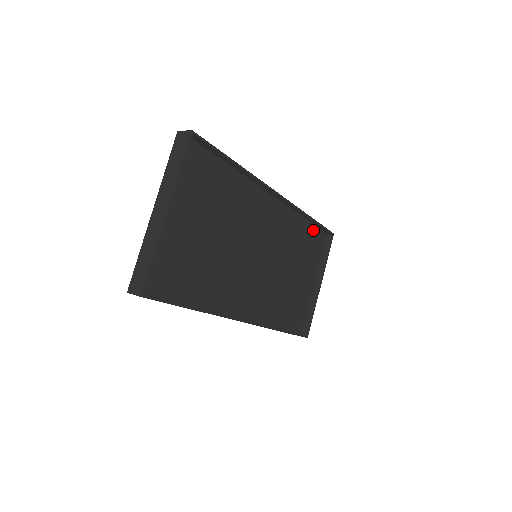
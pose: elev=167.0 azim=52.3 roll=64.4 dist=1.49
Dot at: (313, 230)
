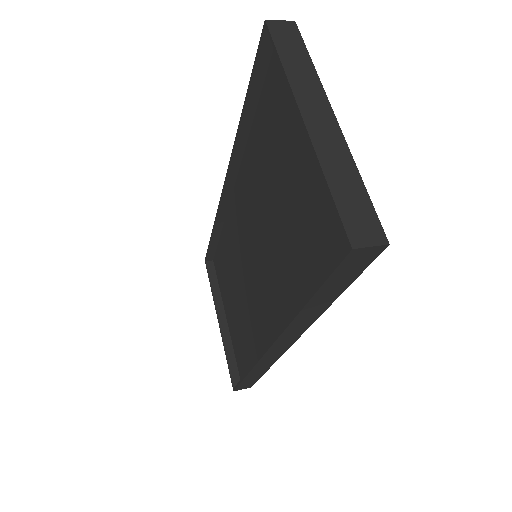
Dot at: (219, 249)
